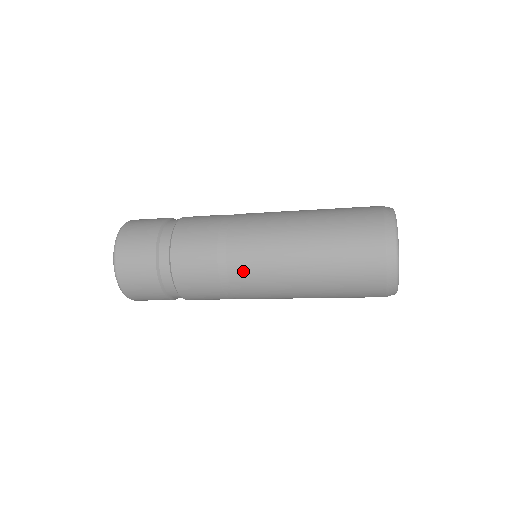
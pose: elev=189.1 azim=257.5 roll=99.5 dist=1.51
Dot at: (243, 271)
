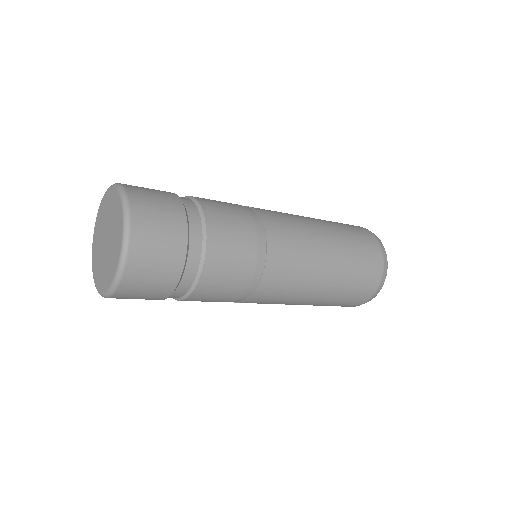
Dot at: (280, 235)
